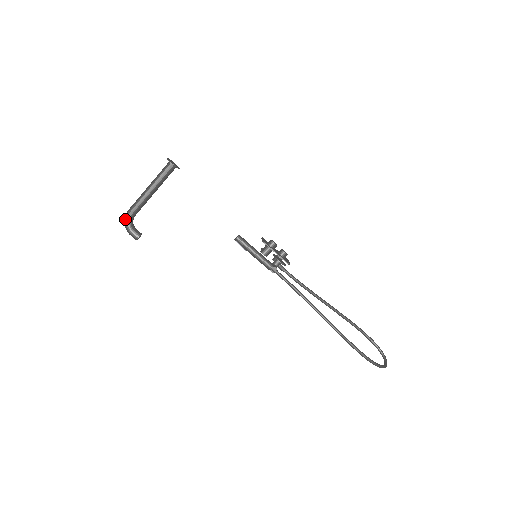
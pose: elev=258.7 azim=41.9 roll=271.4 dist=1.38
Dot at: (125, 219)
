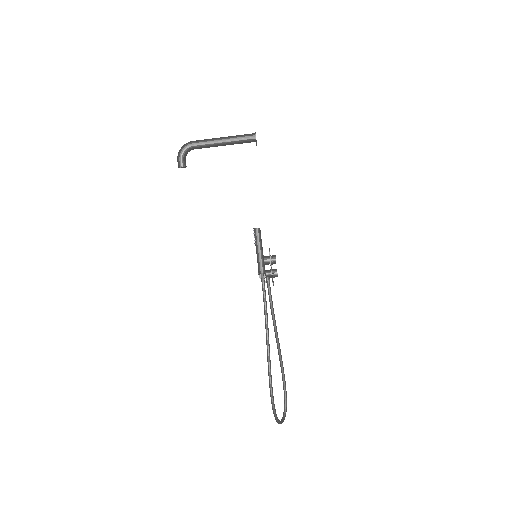
Dot at: (185, 145)
